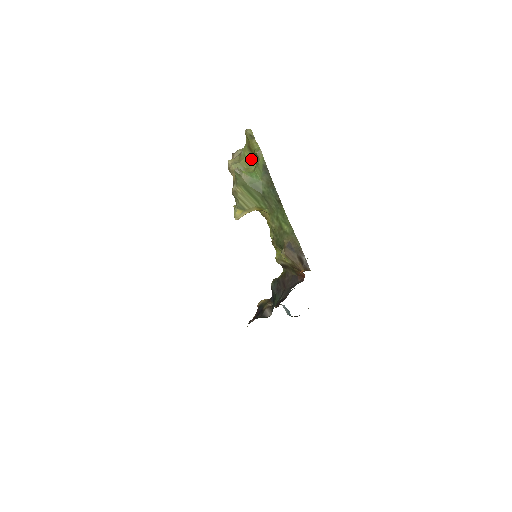
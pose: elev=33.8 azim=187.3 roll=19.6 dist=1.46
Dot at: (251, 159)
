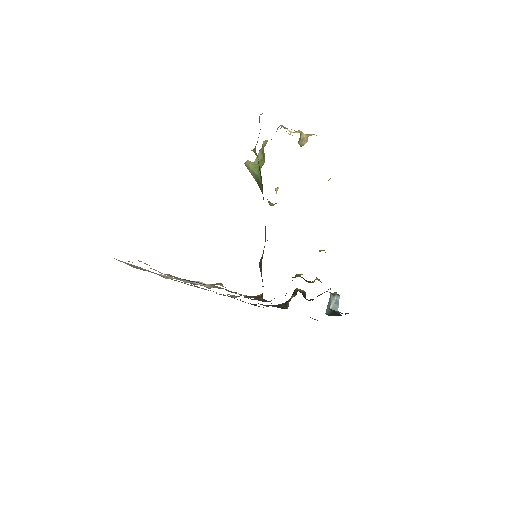
Dot at: occluded
